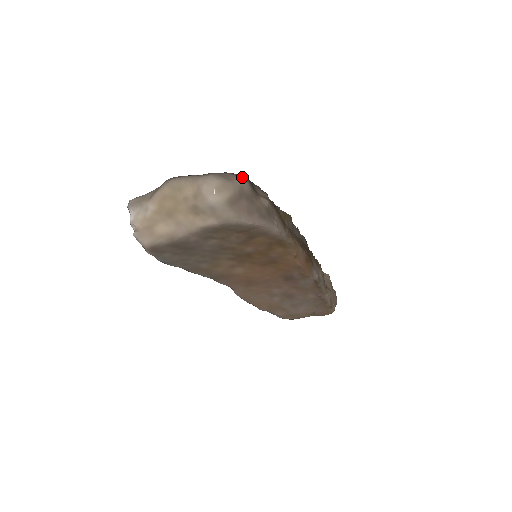
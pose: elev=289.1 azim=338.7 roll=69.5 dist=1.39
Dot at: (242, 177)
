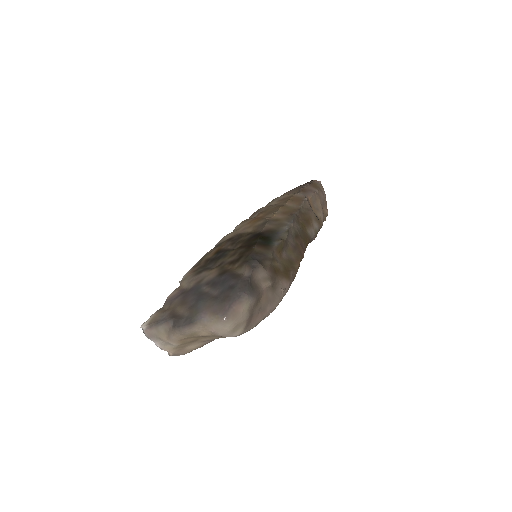
Dot at: (244, 299)
